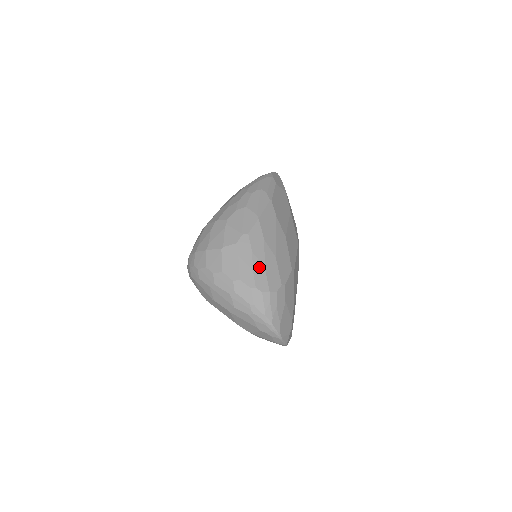
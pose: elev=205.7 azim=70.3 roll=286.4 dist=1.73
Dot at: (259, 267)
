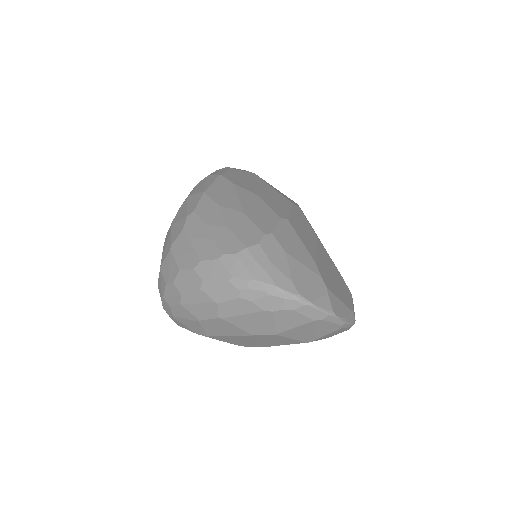
Dot at: (220, 232)
